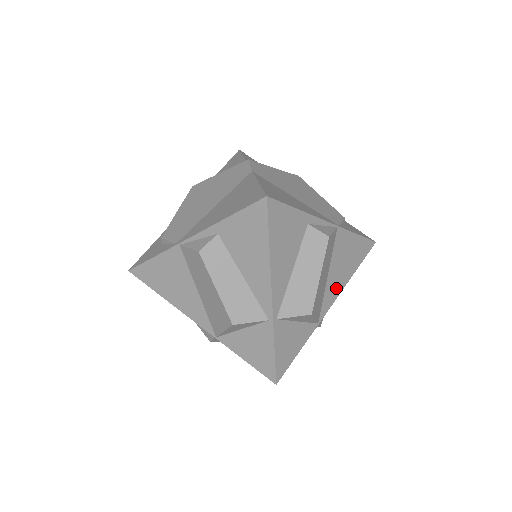
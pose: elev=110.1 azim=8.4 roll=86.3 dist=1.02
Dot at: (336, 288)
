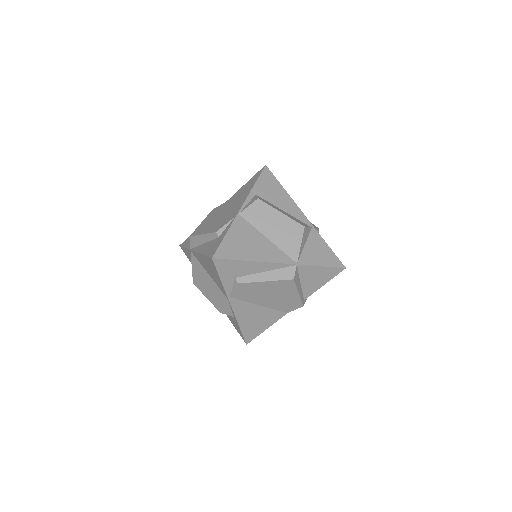
Dot at: occluded
